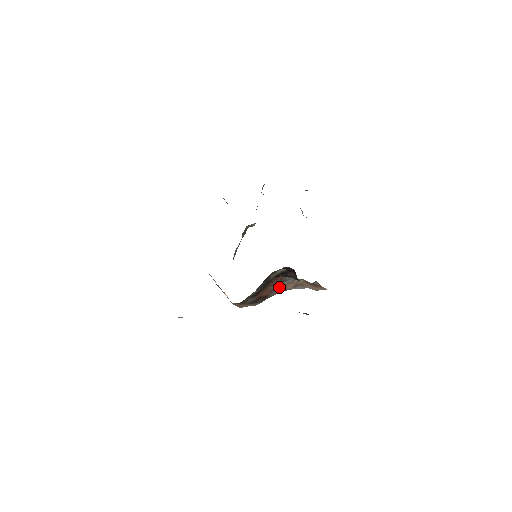
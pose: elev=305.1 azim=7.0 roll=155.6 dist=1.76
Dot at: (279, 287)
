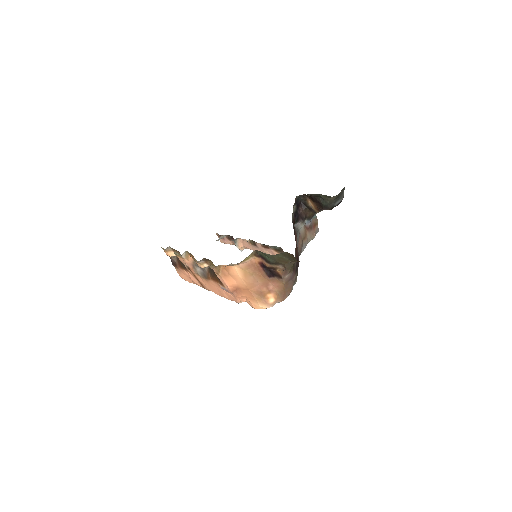
Dot at: occluded
